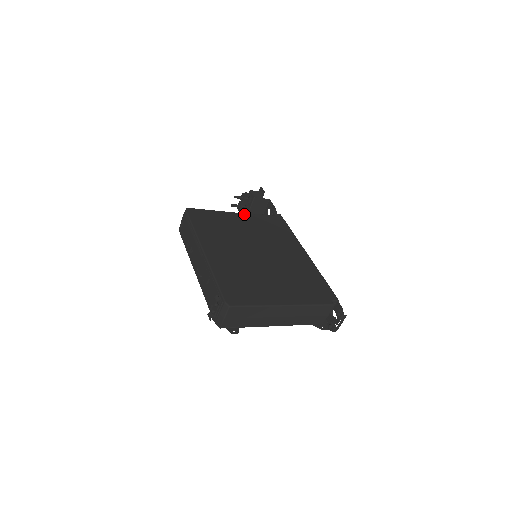
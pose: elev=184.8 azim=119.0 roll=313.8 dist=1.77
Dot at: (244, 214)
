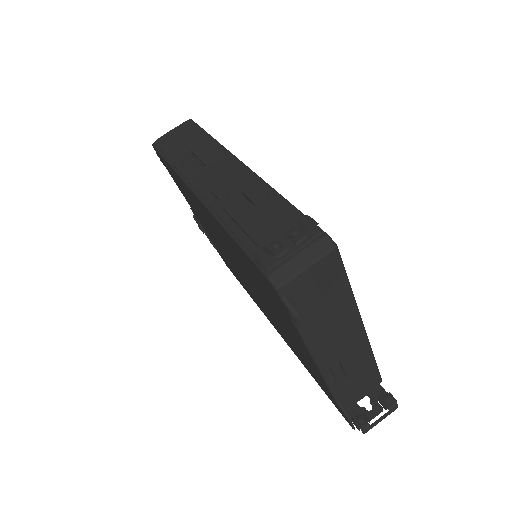
Dot at: occluded
